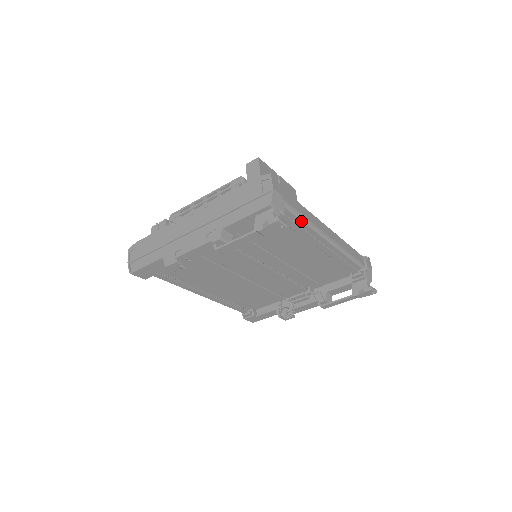
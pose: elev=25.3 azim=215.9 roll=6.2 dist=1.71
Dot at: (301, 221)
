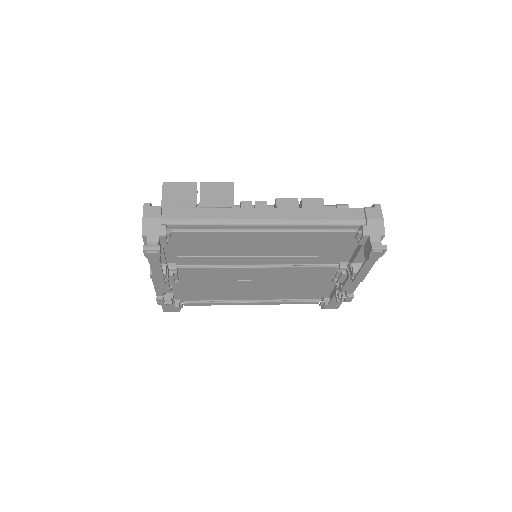
Dot at: (207, 225)
